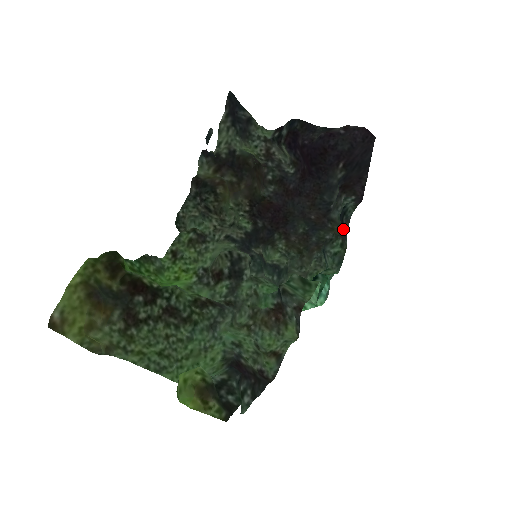
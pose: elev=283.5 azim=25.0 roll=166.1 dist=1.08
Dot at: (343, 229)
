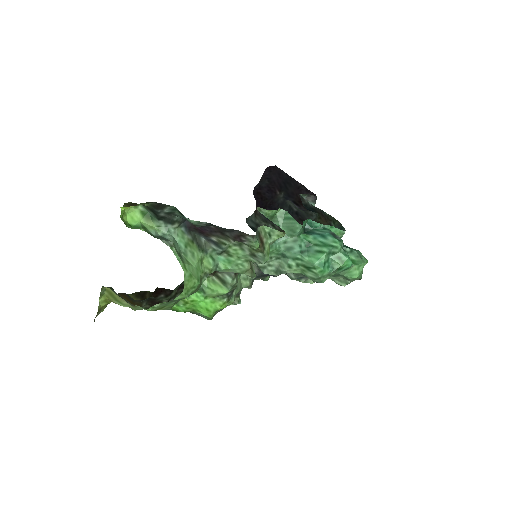
Dot at: (308, 206)
